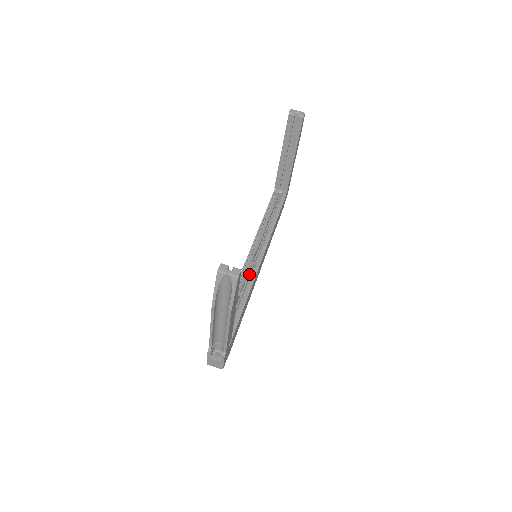
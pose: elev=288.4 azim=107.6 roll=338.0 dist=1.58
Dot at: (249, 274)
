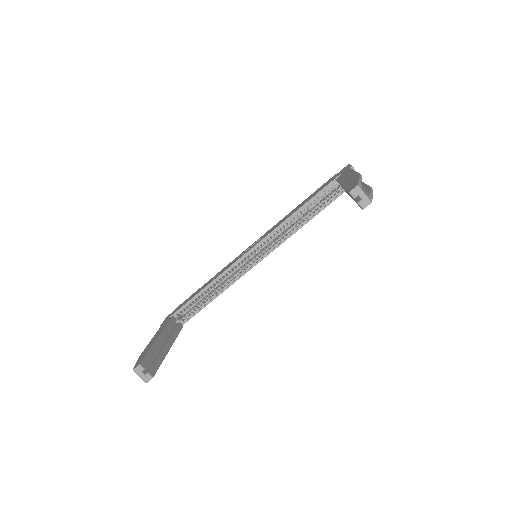
Dot at: (241, 266)
